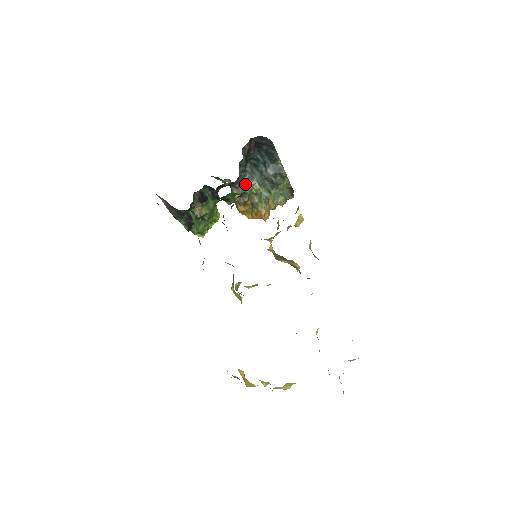
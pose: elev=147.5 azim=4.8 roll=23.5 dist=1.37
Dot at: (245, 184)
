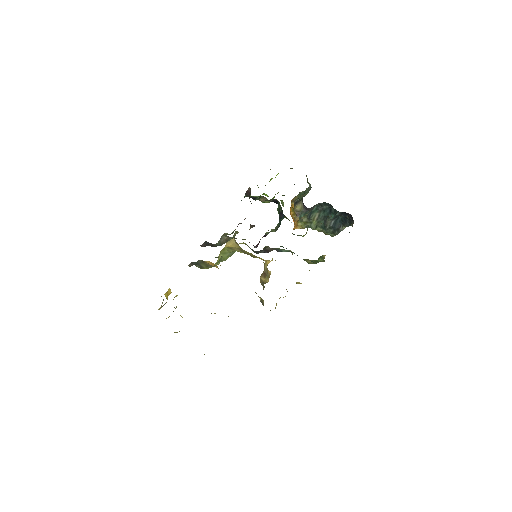
Dot at: (311, 210)
